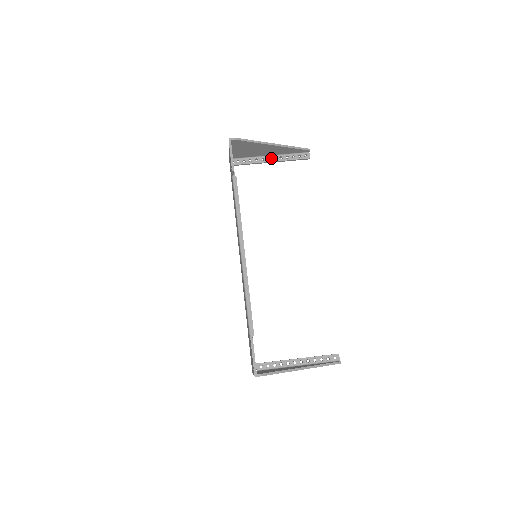
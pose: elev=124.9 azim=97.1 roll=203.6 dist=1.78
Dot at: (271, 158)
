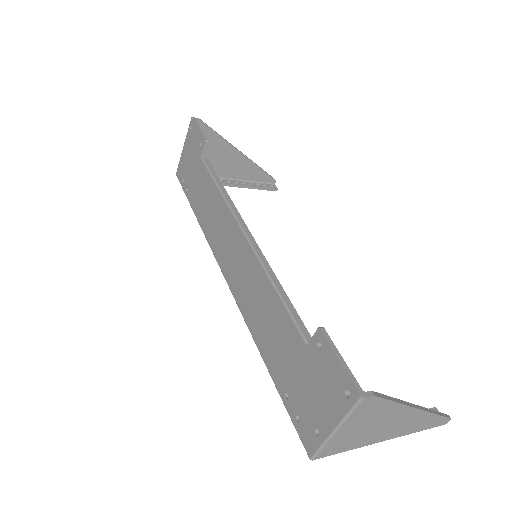
Dot at: (231, 181)
